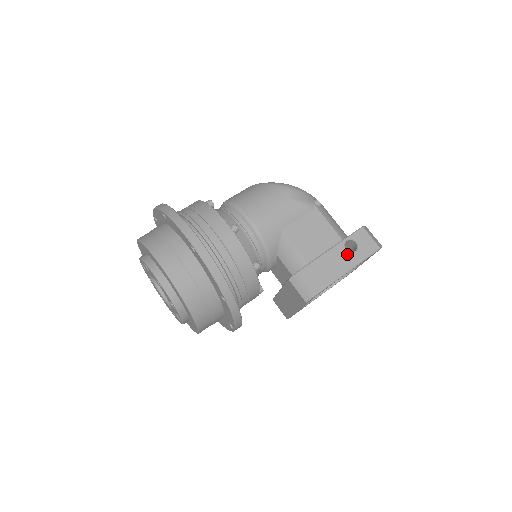
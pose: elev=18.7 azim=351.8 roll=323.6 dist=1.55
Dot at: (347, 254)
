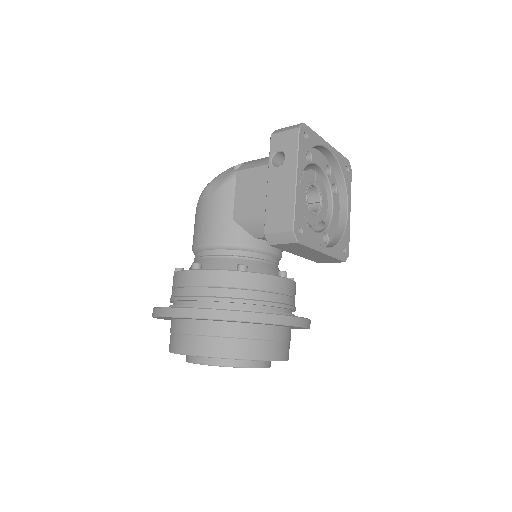
Dot at: (281, 169)
